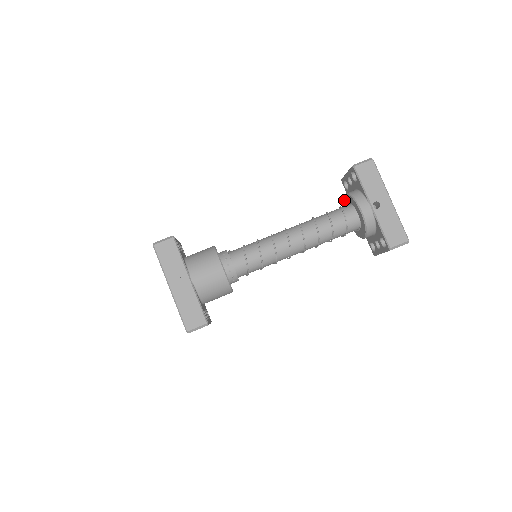
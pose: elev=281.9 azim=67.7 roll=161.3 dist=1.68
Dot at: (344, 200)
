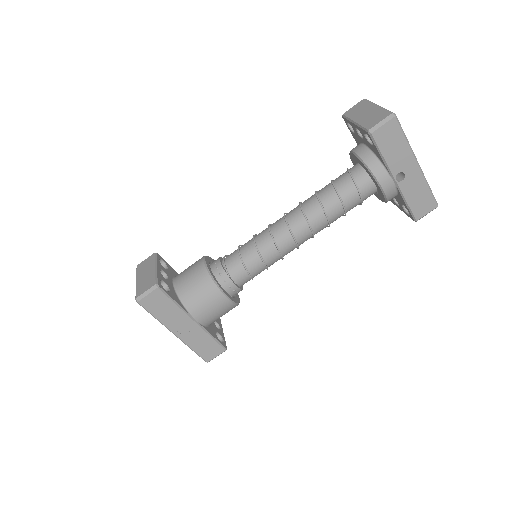
Dot at: (351, 155)
